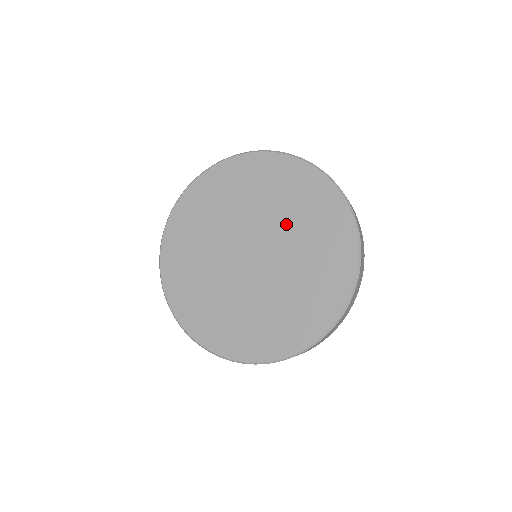
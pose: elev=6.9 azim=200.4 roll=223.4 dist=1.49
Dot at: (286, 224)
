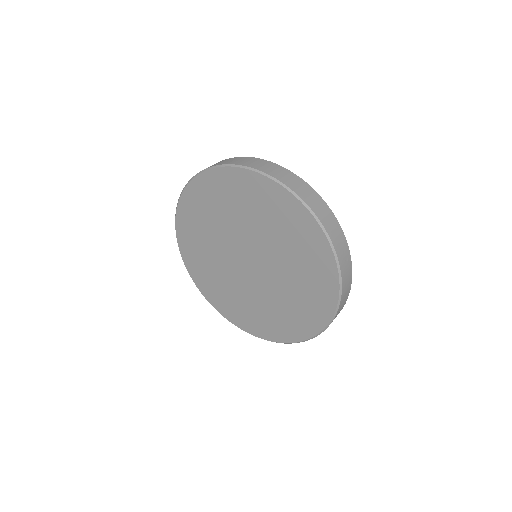
Dot at: (285, 268)
